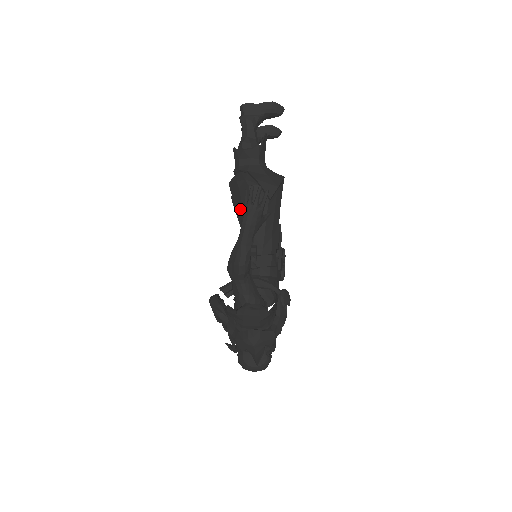
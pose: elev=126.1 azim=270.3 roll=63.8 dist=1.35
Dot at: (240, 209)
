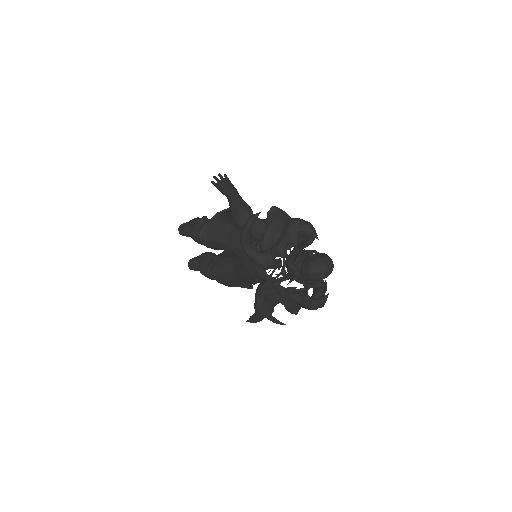
Dot at: (219, 236)
